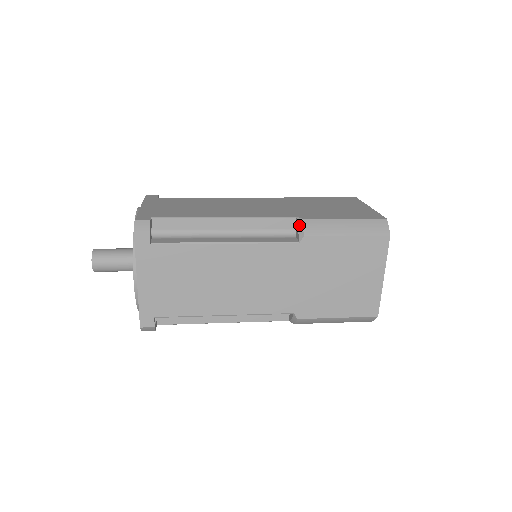
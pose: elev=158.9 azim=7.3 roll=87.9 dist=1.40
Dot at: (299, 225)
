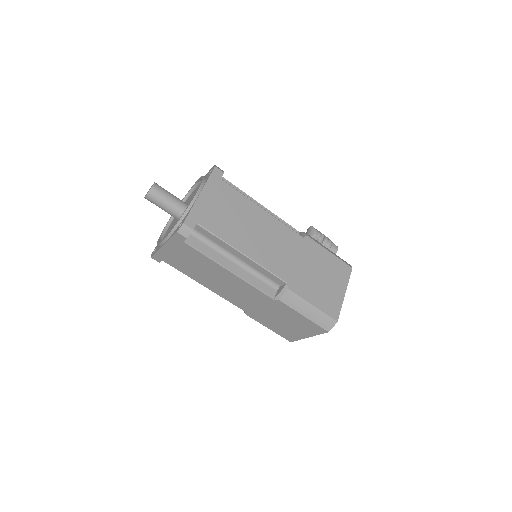
Dot at: (283, 291)
